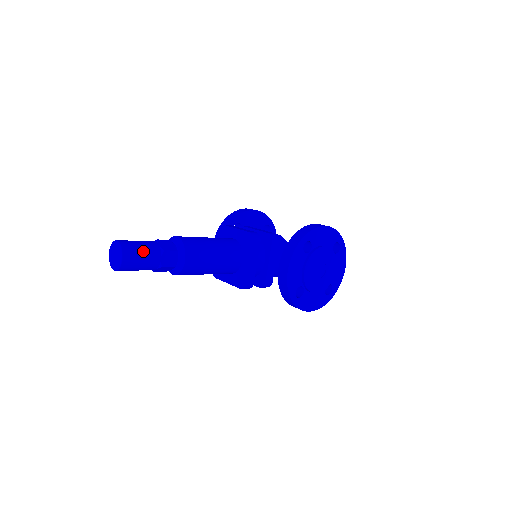
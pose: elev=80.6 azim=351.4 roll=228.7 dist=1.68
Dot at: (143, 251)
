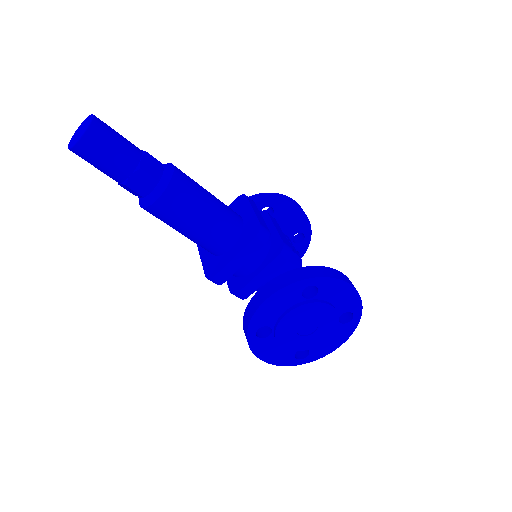
Dot at: (114, 150)
